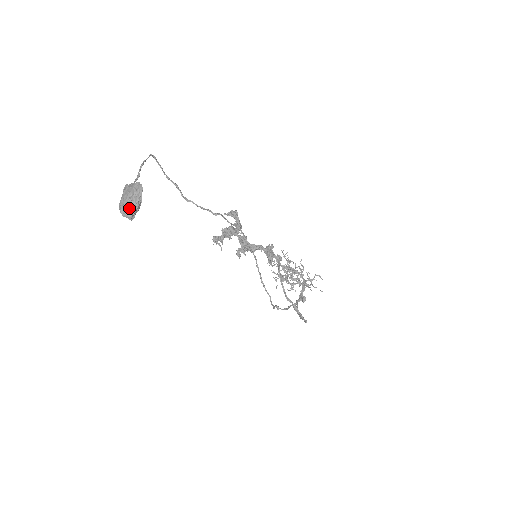
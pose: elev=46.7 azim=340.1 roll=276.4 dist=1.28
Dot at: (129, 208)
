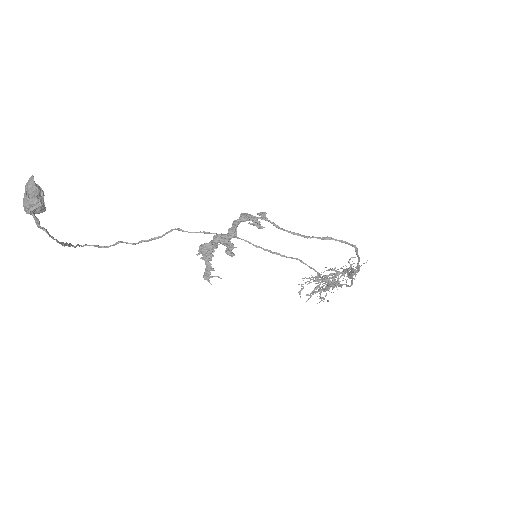
Dot at: (31, 197)
